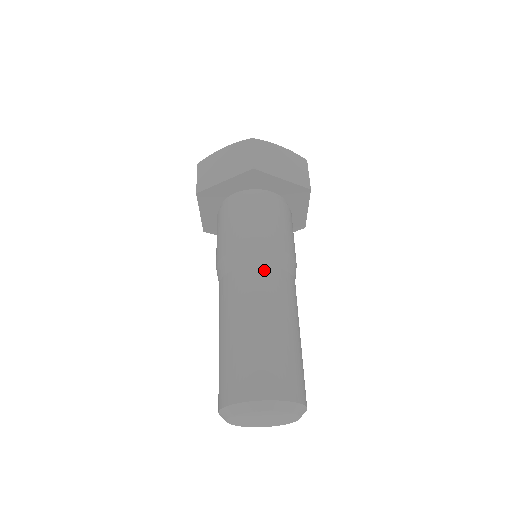
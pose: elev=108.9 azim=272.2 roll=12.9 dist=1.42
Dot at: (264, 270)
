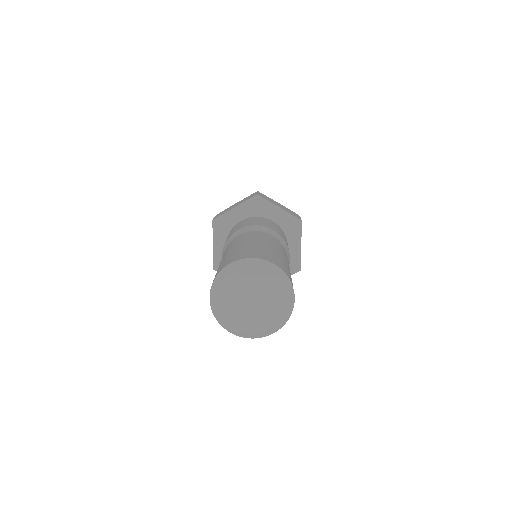
Dot at: (261, 232)
